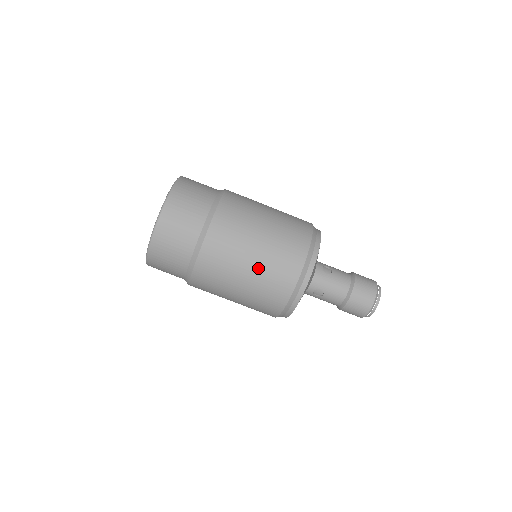
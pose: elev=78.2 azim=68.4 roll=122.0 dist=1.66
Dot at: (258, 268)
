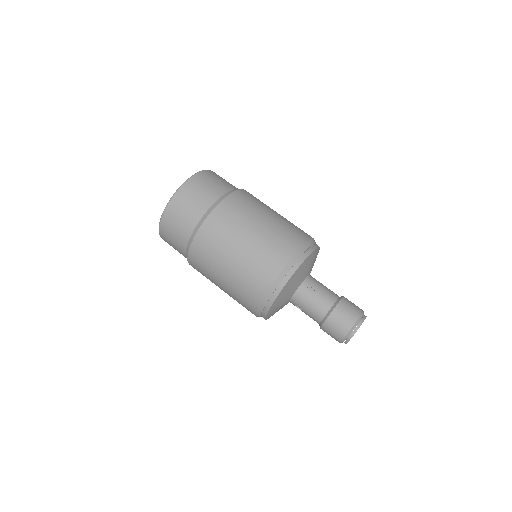
Dot at: (272, 224)
